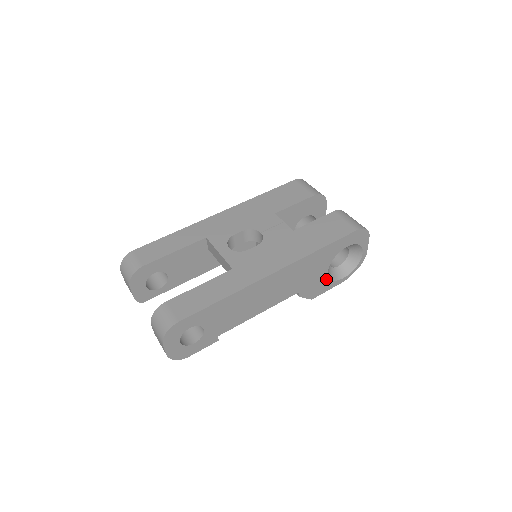
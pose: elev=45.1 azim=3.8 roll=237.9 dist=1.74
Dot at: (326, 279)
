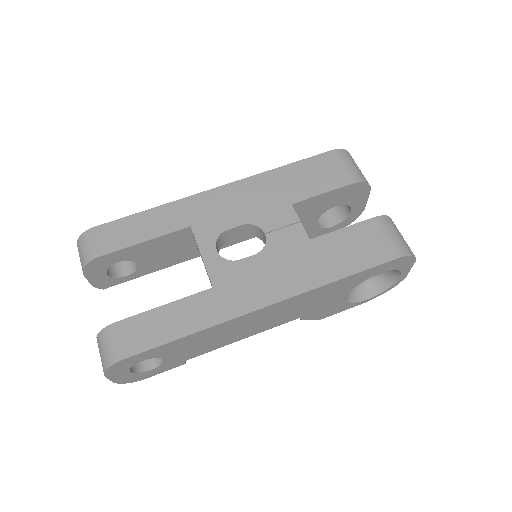
Dot at: (342, 302)
